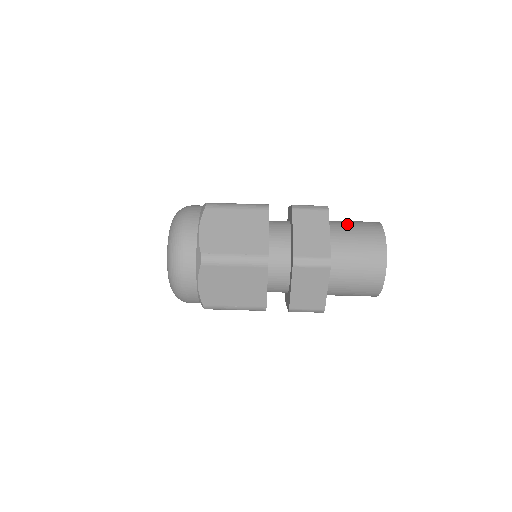
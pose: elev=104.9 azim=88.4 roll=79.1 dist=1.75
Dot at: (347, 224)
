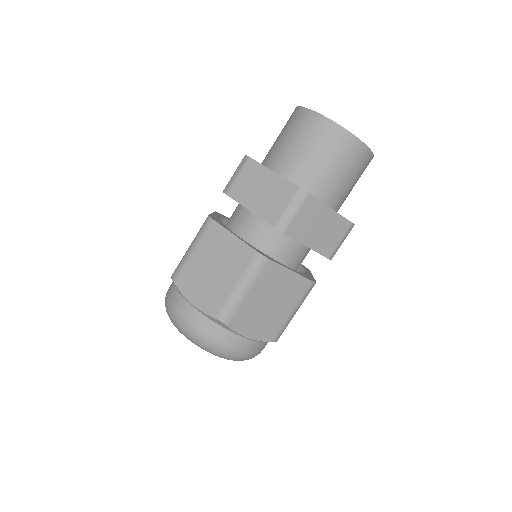
Dot at: (313, 164)
